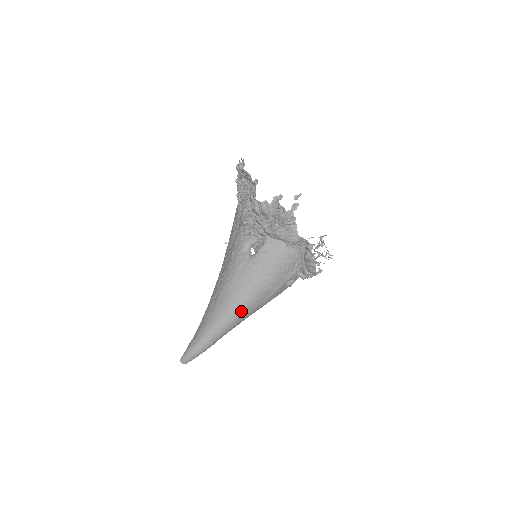
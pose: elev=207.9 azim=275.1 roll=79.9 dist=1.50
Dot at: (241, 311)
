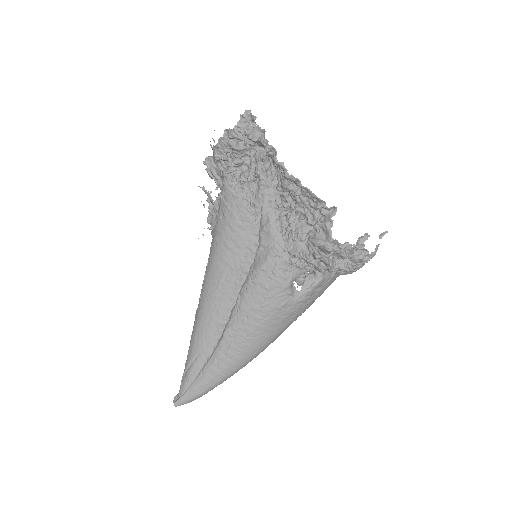
Dot at: occluded
